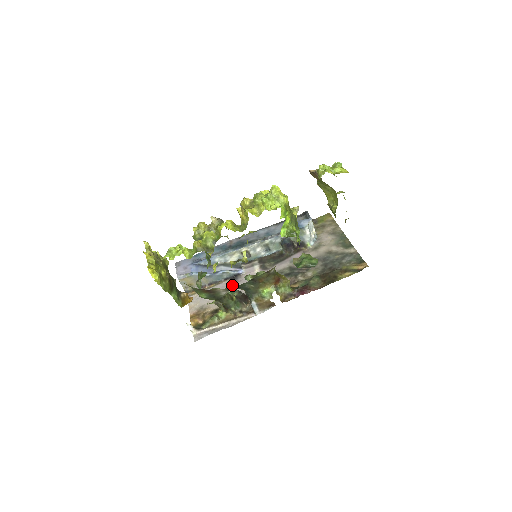
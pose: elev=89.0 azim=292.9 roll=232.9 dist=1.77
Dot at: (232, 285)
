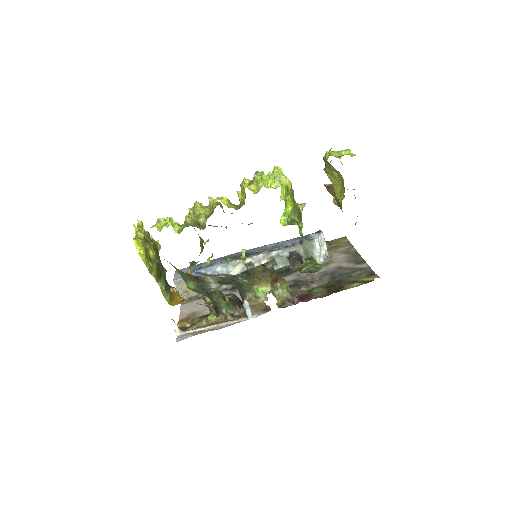
Dot at: occluded
